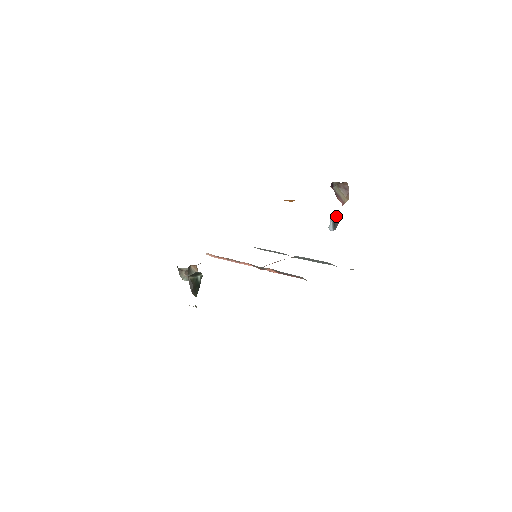
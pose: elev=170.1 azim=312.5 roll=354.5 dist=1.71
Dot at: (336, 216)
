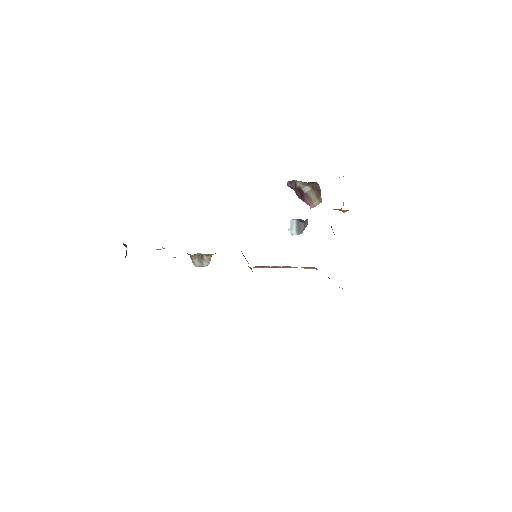
Dot at: (301, 219)
